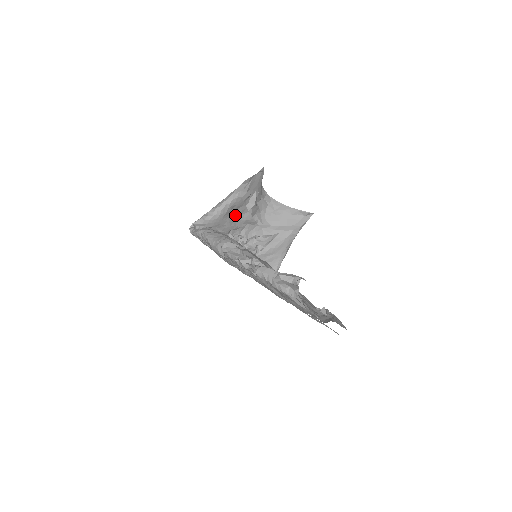
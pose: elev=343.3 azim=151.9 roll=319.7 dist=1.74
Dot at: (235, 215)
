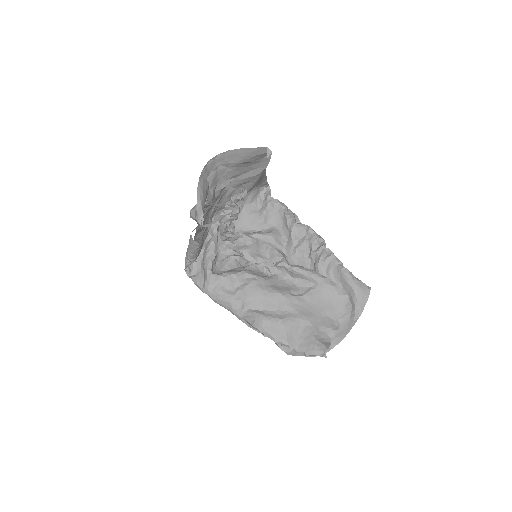
Dot at: (205, 229)
